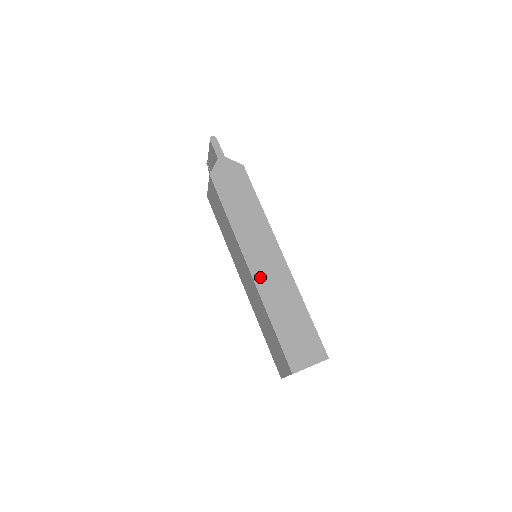
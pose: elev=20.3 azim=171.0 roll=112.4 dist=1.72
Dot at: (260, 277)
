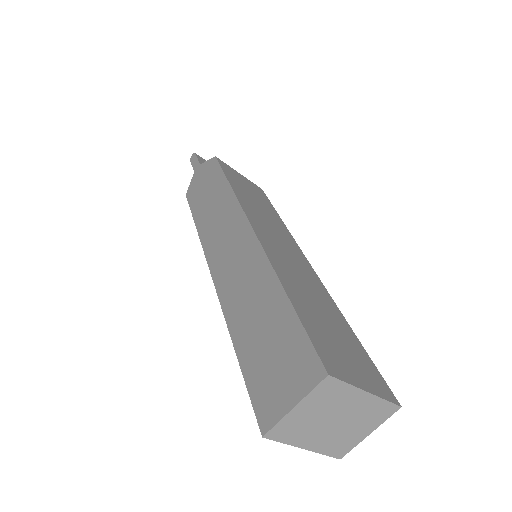
Dot at: (223, 280)
